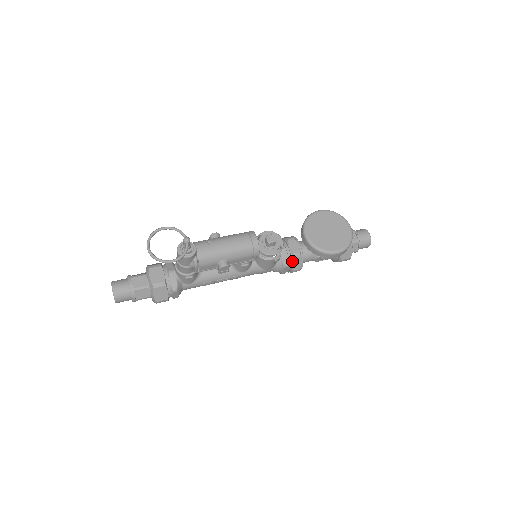
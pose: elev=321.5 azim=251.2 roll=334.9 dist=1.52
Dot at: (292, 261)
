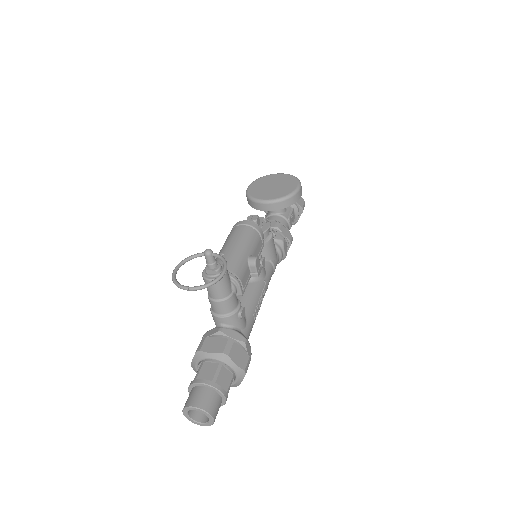
Dot at: (281, 233)
